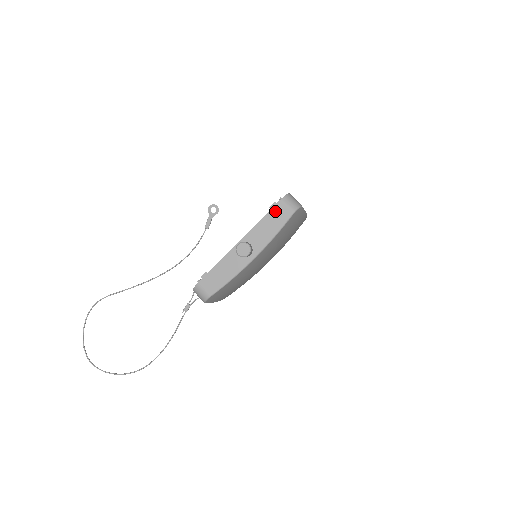
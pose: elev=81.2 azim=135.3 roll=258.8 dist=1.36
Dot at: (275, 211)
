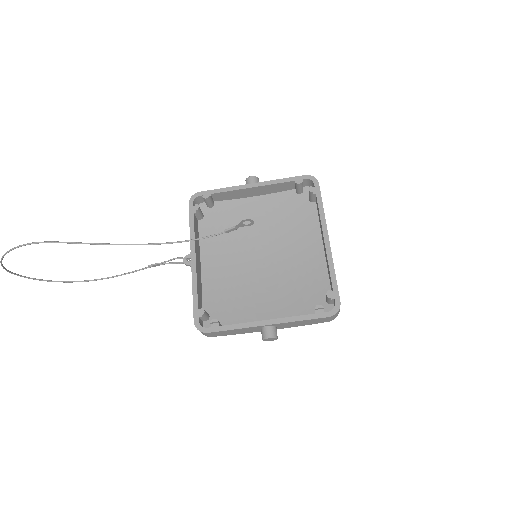
Dot at: (319, 320)
